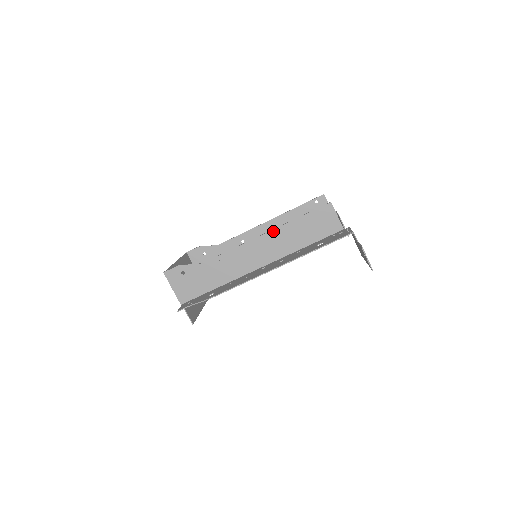
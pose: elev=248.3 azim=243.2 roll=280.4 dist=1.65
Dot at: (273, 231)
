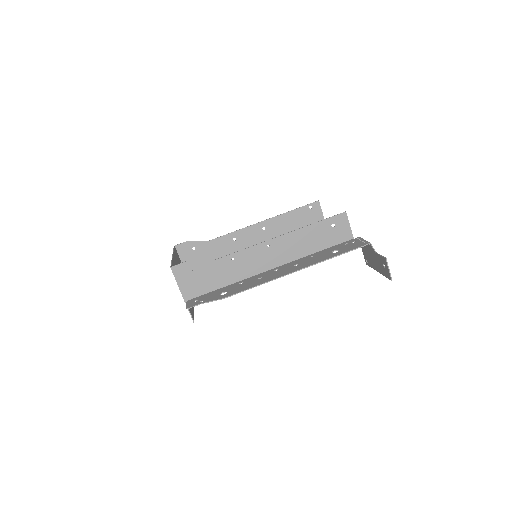
Dot at: (288, 234)
